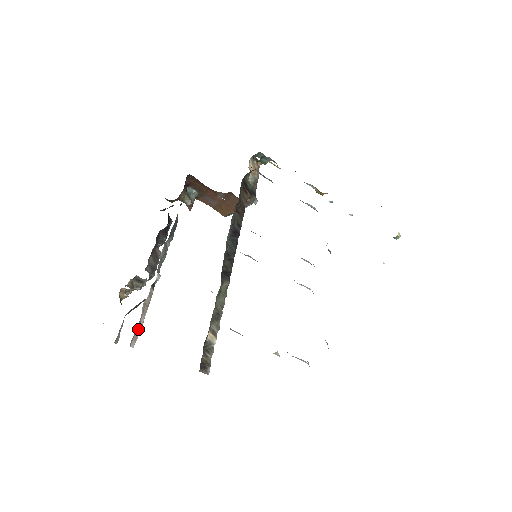
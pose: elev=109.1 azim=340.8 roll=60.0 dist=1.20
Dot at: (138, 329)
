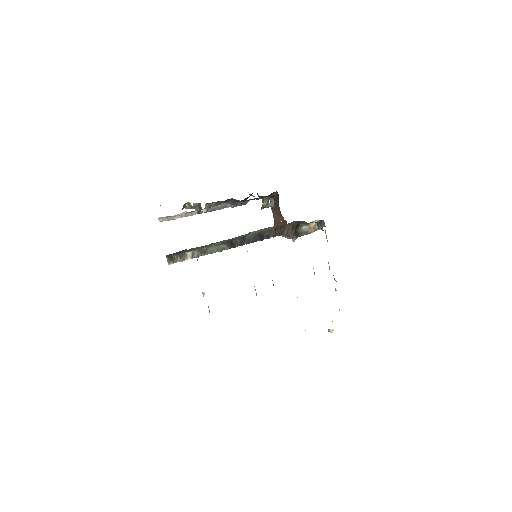
Dot at: (170, 218)
